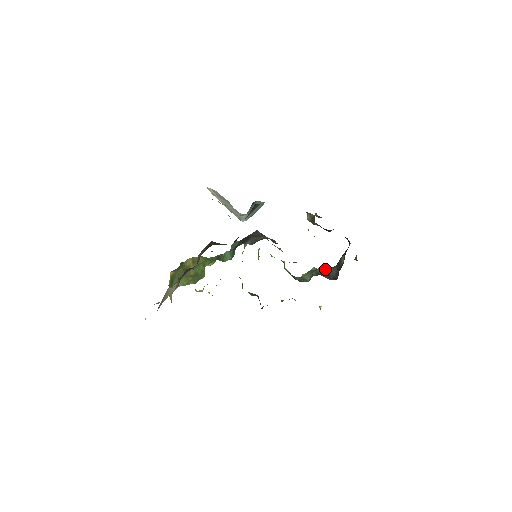
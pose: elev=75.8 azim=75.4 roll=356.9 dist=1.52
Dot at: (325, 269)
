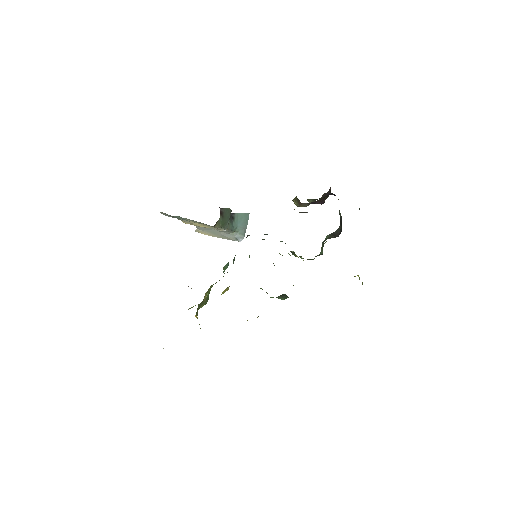
Dot at: (331, 234)
